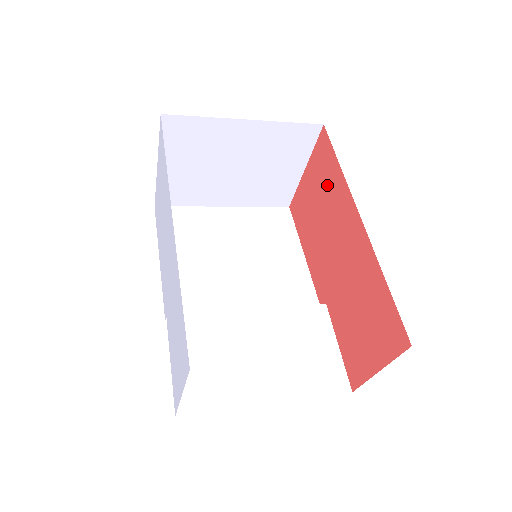
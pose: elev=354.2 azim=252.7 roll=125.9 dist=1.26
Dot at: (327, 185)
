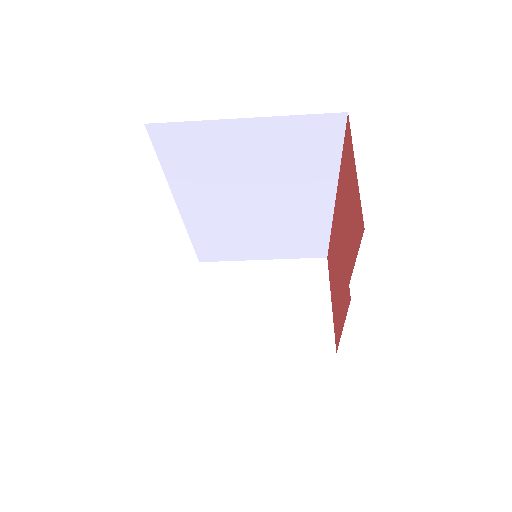
Dot at: (332, 259)
